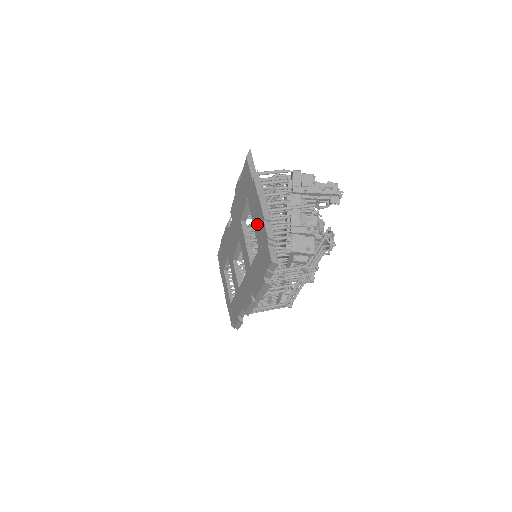
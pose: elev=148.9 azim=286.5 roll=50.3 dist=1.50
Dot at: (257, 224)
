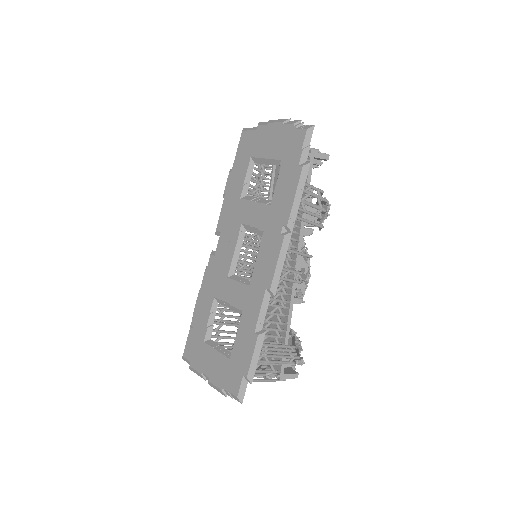
Dot at: (273, 145)
